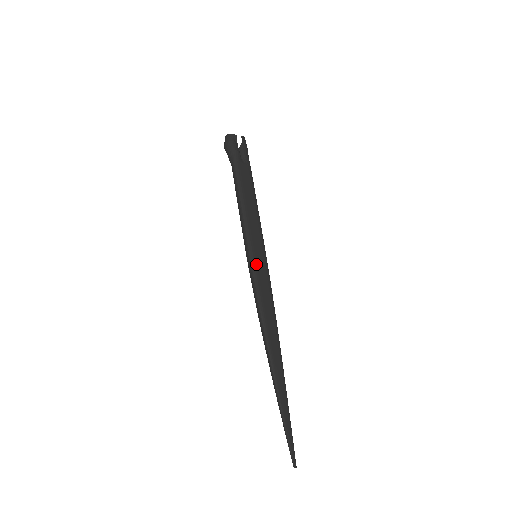
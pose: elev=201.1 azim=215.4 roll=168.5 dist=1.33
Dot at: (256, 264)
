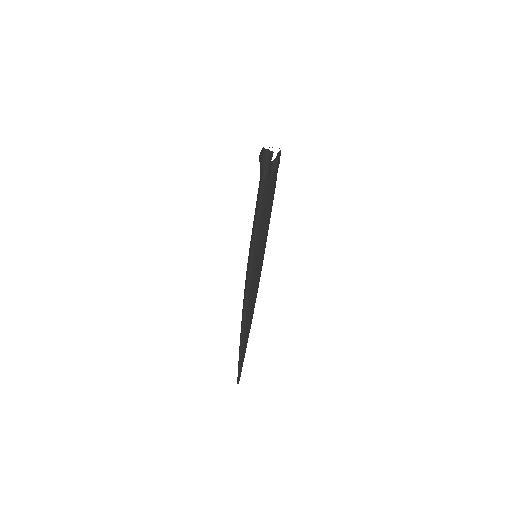
Dot at: (254, 265)
